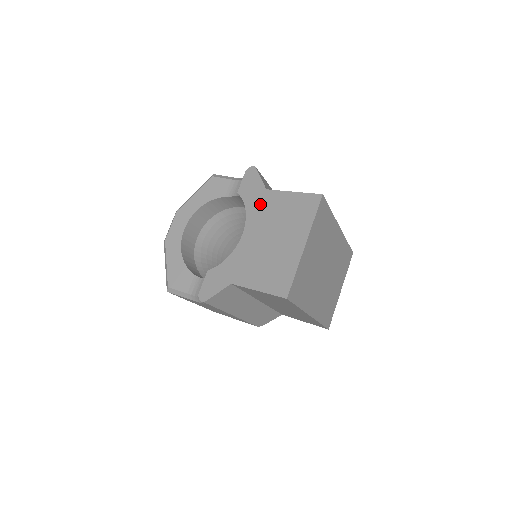
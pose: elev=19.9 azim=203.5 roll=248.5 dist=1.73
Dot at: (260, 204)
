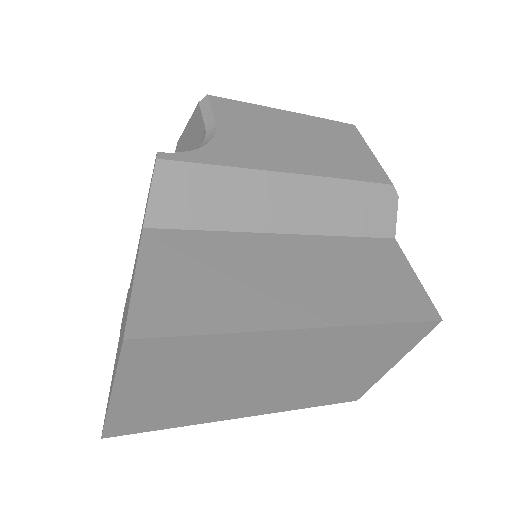
Dot at: occluded
